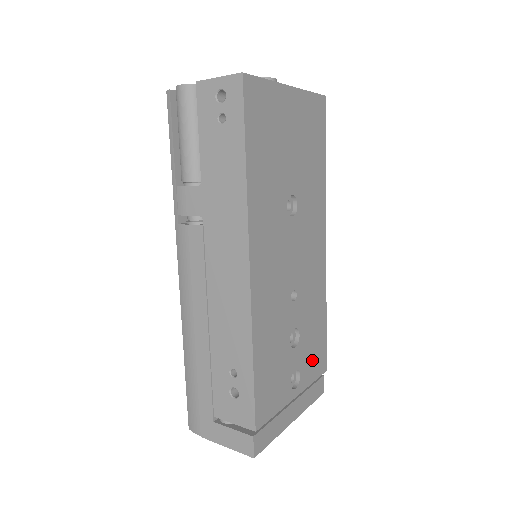
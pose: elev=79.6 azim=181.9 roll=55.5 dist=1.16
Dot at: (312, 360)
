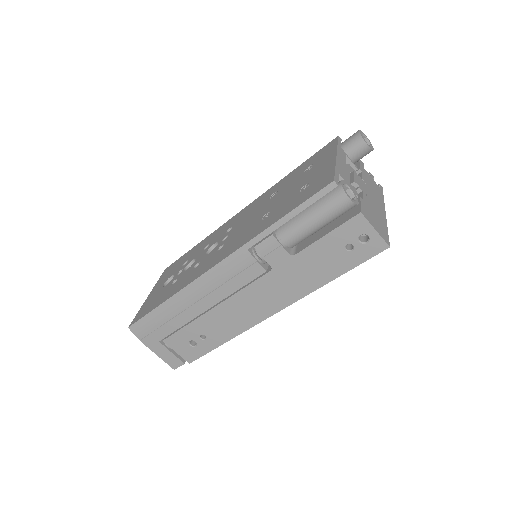
Dot at: occluded
